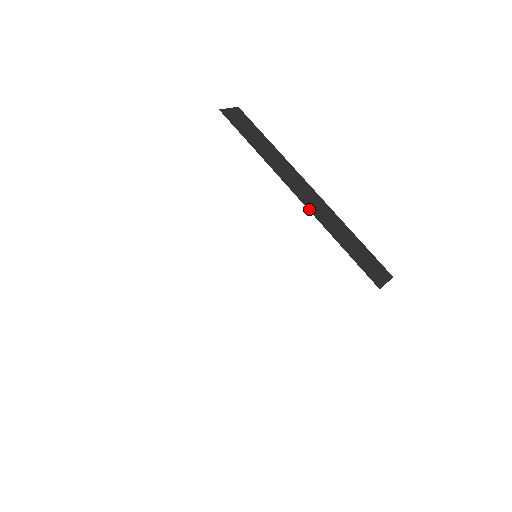
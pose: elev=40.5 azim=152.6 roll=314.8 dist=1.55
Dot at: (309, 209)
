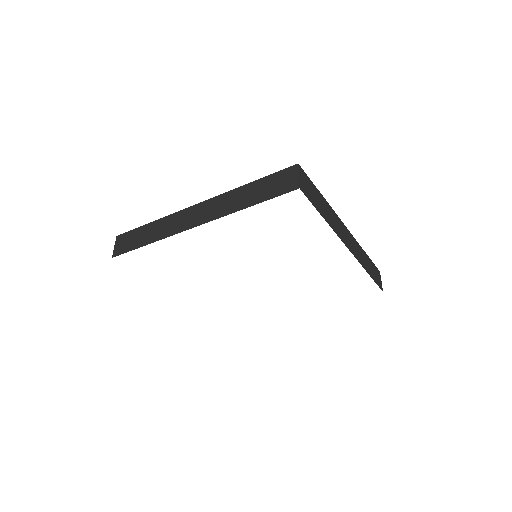
Dot at: (355, 257)
